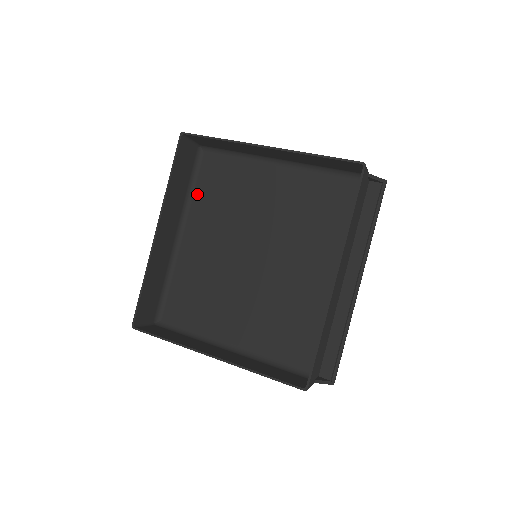
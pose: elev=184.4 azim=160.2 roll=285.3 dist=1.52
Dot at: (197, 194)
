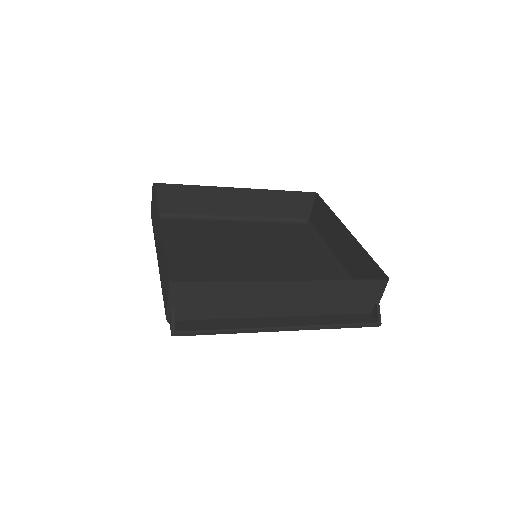
Dot at: (274, 224)
